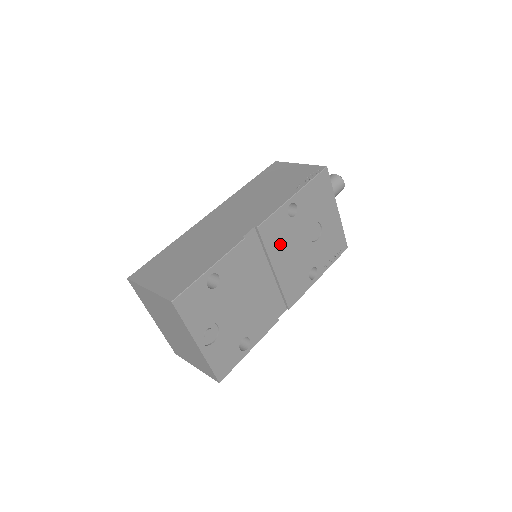
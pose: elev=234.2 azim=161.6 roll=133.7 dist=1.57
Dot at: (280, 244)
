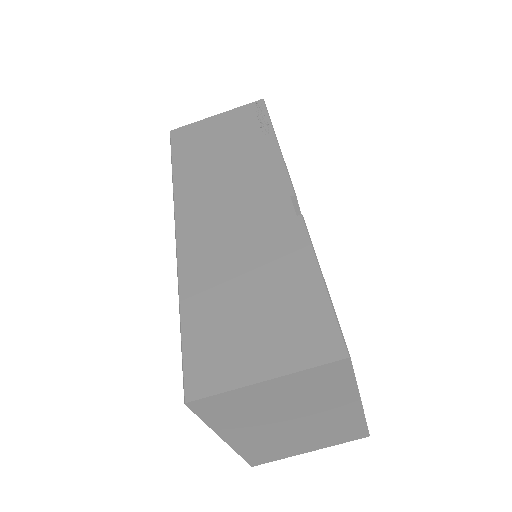
Dot at: occluded
